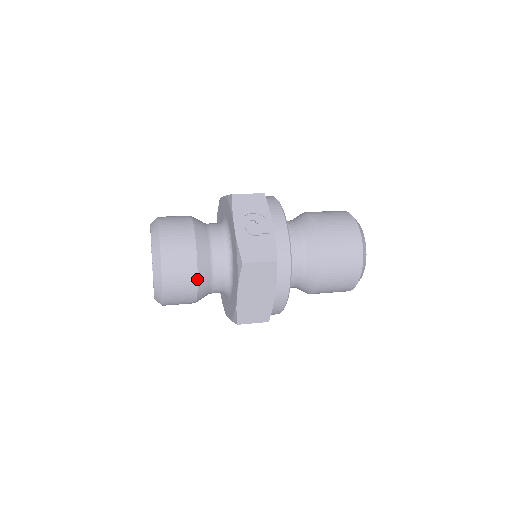
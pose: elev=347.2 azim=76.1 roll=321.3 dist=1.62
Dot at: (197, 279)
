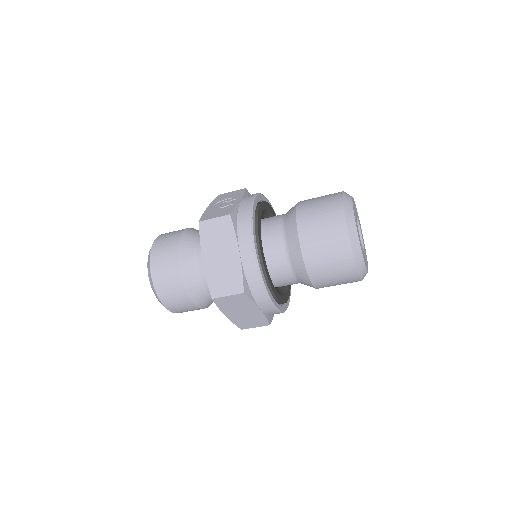
Dot at: (178, 260)
